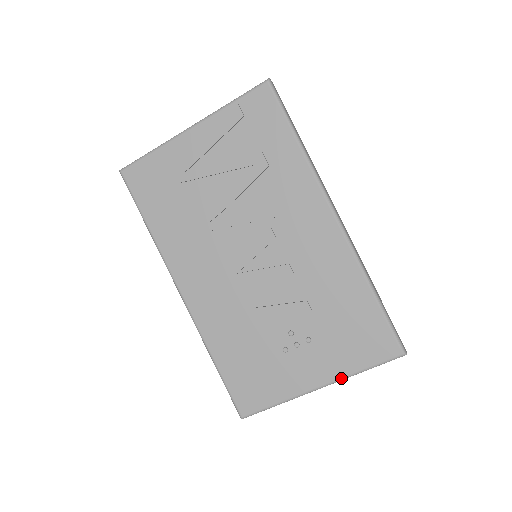
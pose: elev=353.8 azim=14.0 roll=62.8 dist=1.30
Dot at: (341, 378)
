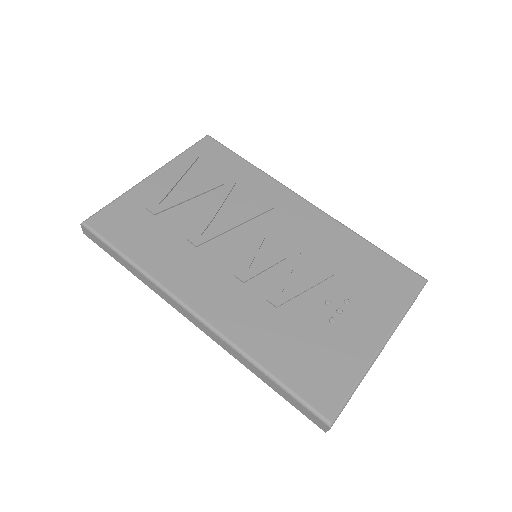
Dot at: (396, 323)
